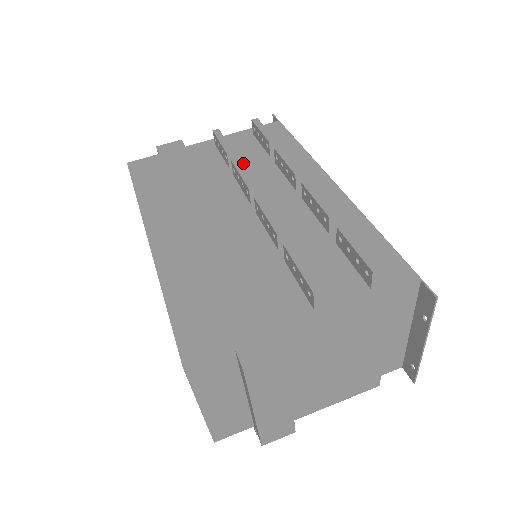
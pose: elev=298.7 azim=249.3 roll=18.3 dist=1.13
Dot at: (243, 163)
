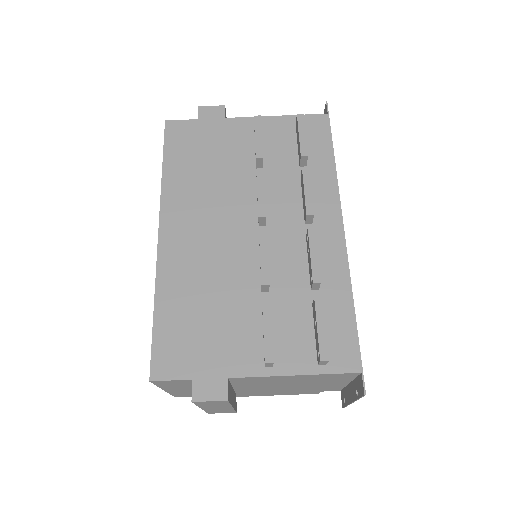
Dot at: (271, 166)
